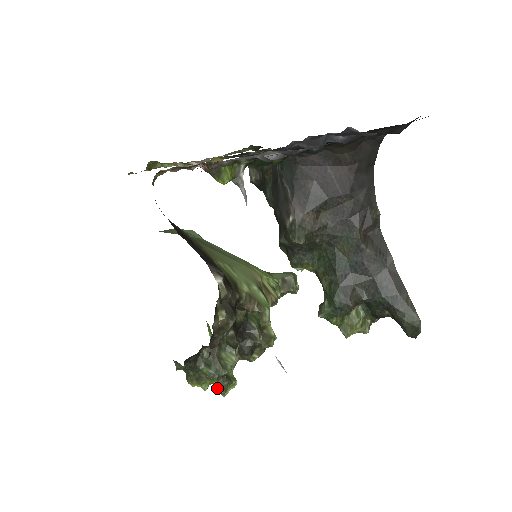
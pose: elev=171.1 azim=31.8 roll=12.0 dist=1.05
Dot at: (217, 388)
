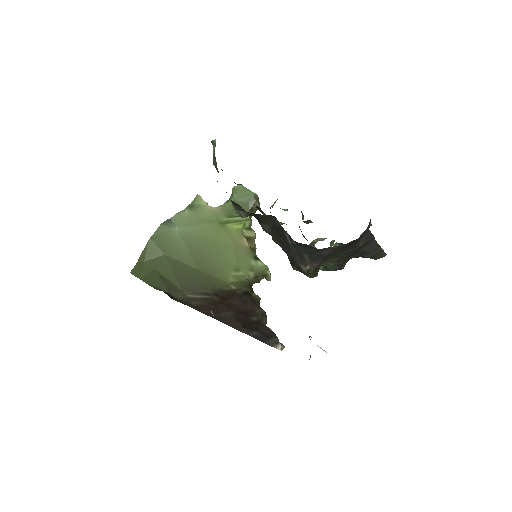
Dot at: occluded
